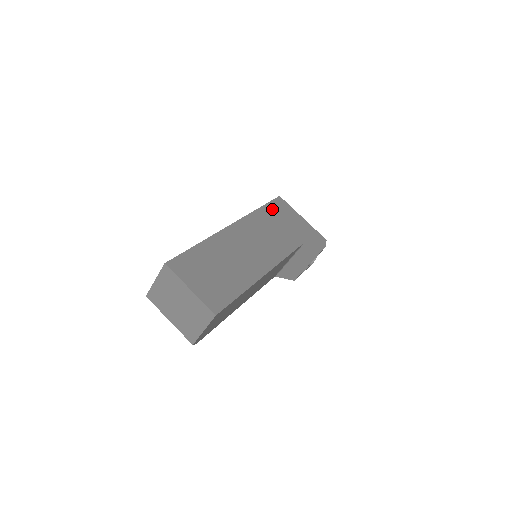
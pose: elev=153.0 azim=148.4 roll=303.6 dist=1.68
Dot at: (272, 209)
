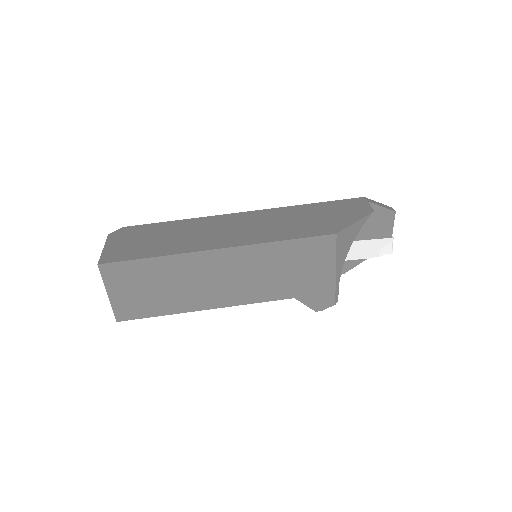
Dot at: (300, 248)
